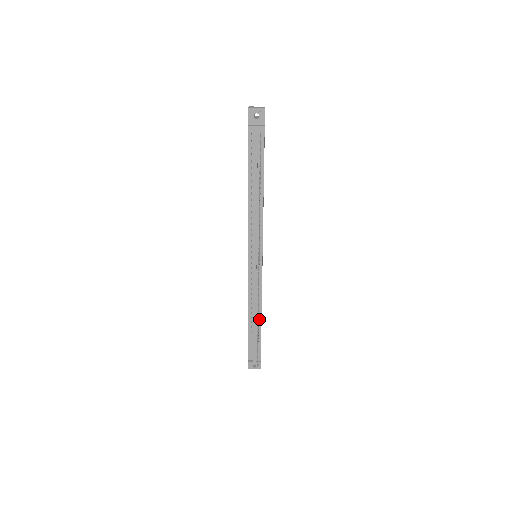
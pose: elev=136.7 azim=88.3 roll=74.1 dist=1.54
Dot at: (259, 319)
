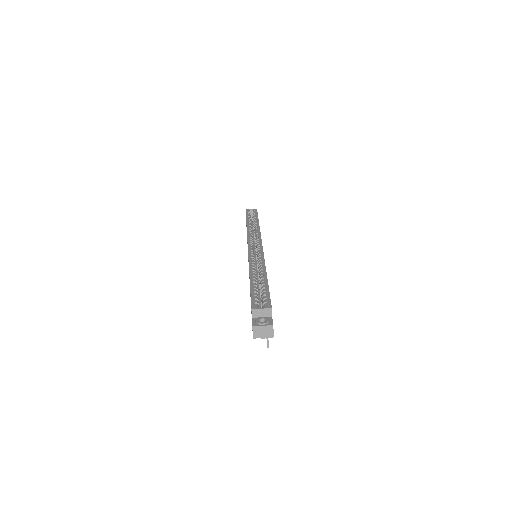
Dot at: occluded
